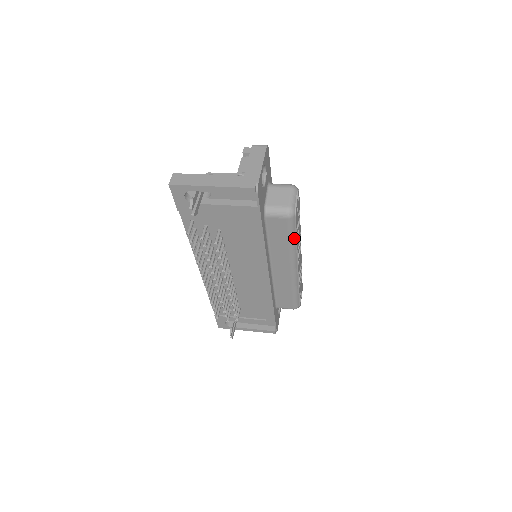
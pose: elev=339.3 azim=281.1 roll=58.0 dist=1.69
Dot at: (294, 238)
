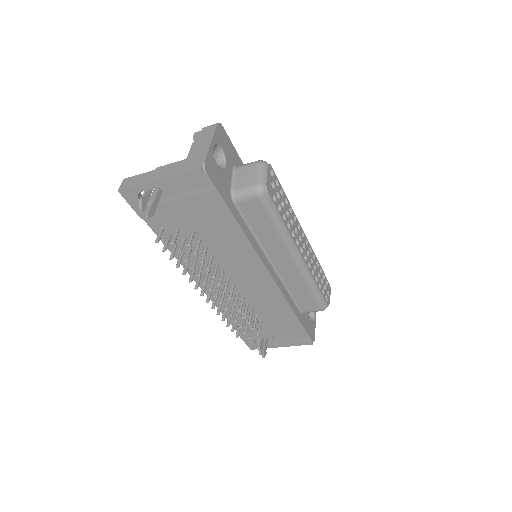
Dot at: (279, 221)
